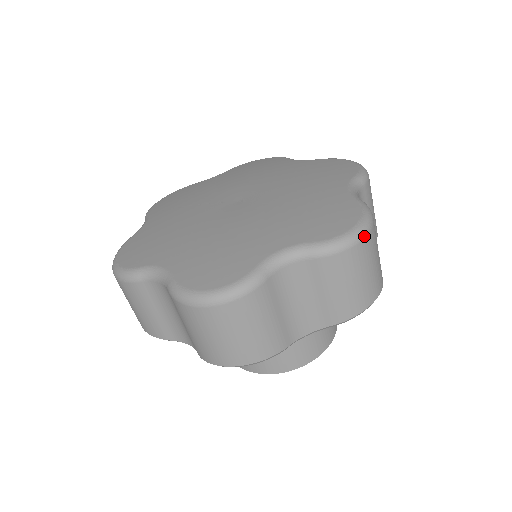
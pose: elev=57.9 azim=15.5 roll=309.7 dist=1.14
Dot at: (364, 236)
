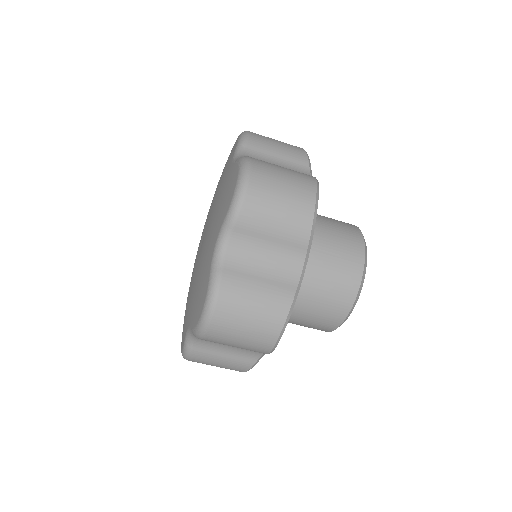
Dot at: (208, 324)
